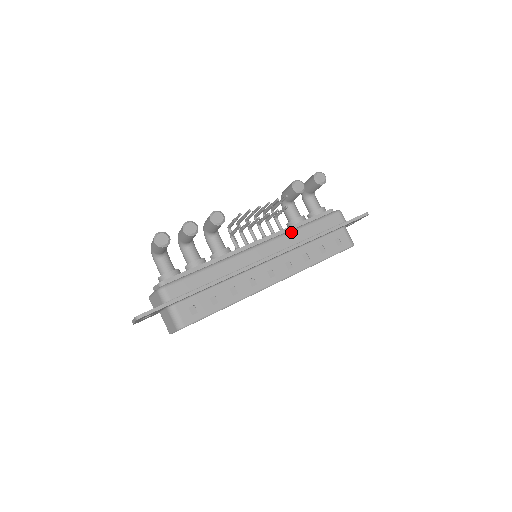
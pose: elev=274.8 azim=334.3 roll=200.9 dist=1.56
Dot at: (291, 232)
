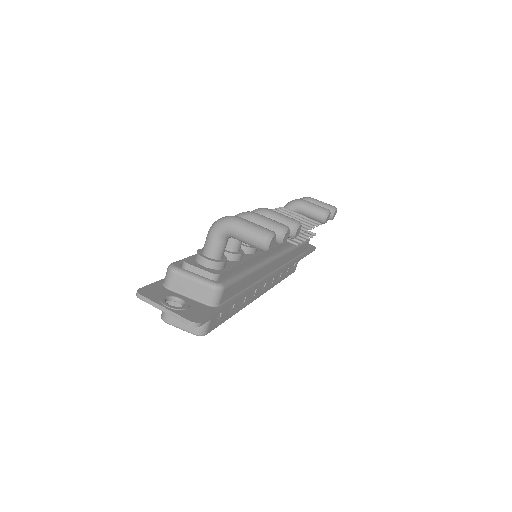
Dot at: (291, 250)
